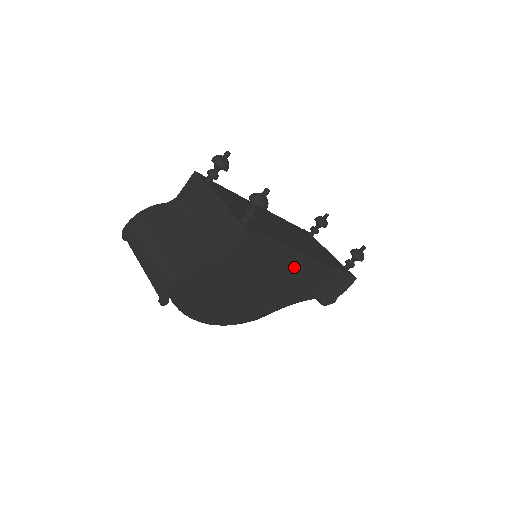
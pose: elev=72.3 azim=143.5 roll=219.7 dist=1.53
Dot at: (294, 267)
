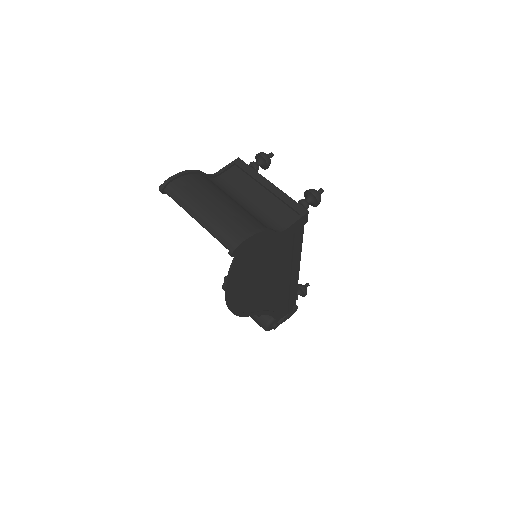
Dot at: (292, 273)
